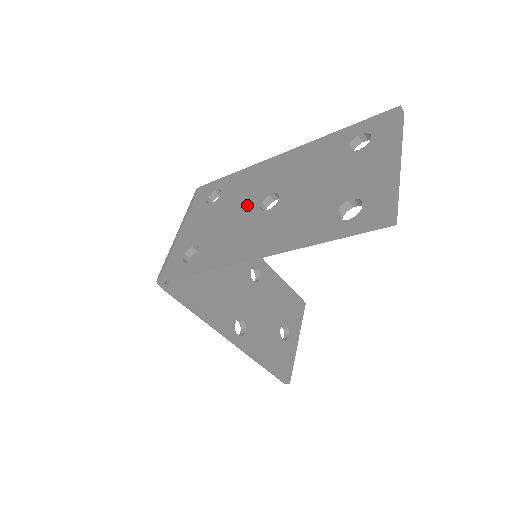
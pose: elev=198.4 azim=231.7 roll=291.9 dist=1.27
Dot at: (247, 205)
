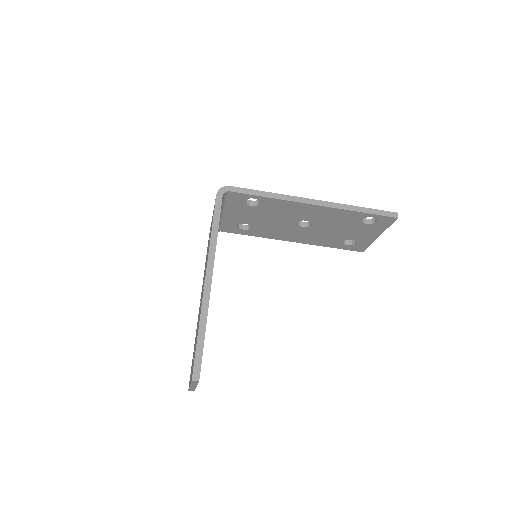
Dot at: occluded
